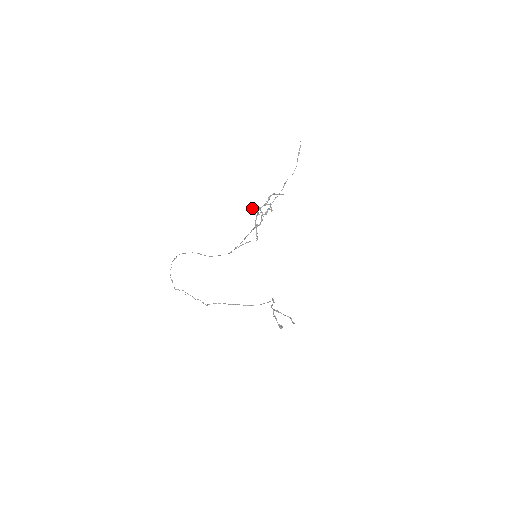
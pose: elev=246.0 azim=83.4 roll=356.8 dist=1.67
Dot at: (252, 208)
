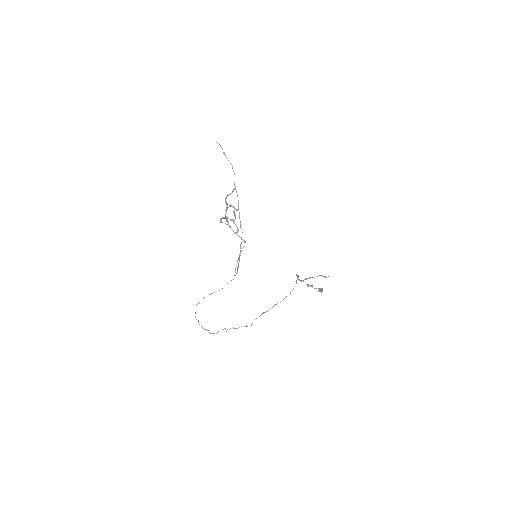
Dot at: occluded
